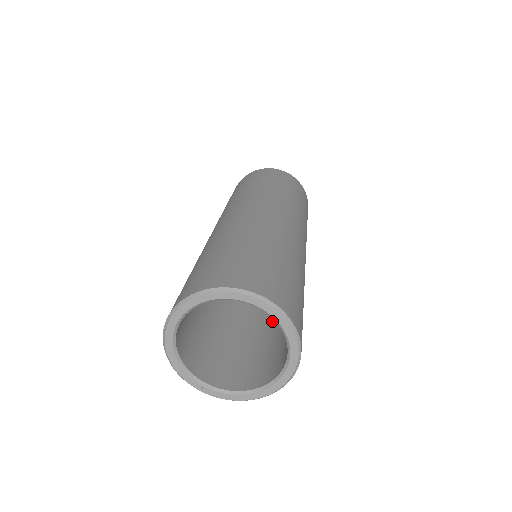
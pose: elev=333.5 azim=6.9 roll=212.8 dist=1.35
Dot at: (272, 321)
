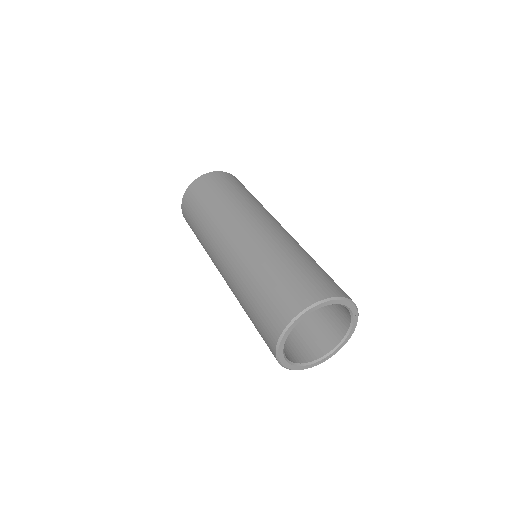
Dot at: occluded
